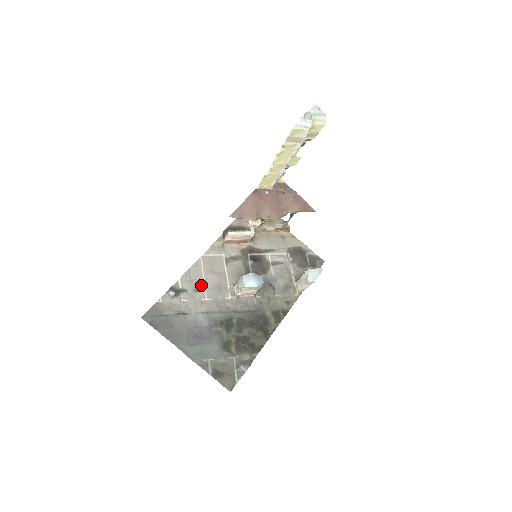
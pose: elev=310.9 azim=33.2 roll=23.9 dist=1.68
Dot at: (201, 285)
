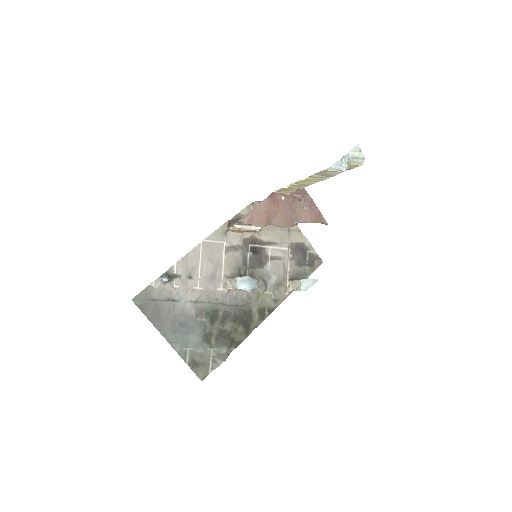
Dot at: (196, 272)
